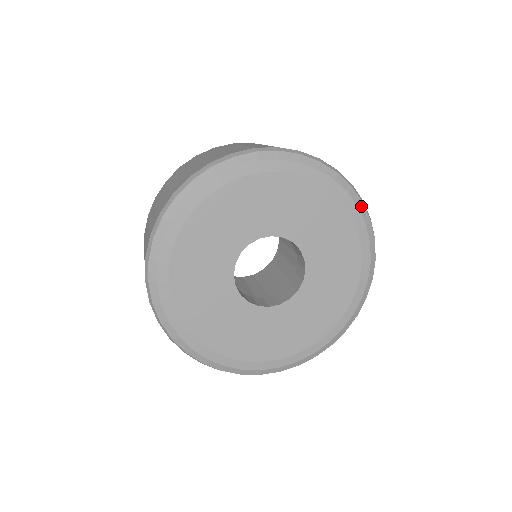
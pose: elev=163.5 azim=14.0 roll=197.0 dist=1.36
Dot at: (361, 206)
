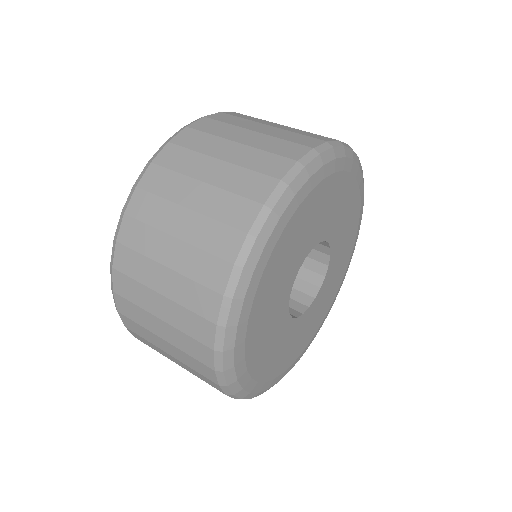
Dot at: occluded
